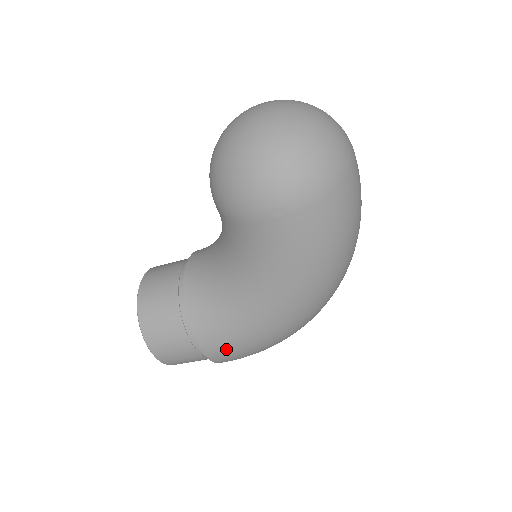
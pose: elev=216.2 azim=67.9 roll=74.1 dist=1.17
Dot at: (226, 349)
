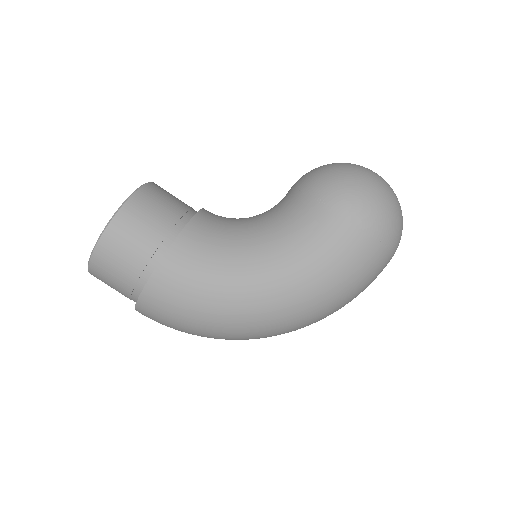
Dot at: (178, 285)
